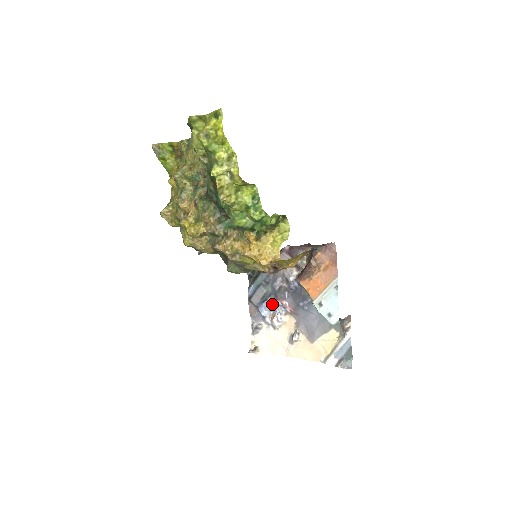
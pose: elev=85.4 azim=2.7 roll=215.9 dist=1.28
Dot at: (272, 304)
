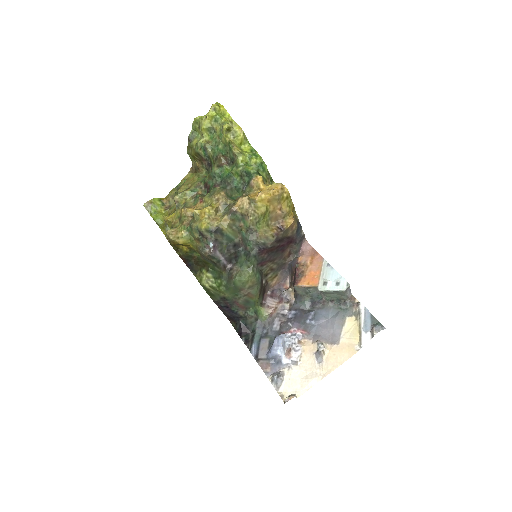
Dot at: (282, 338)
